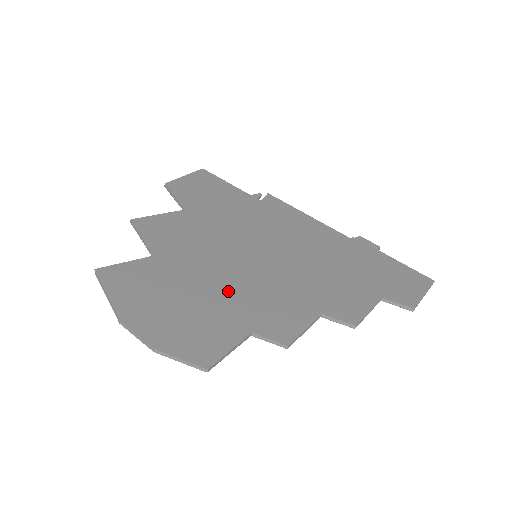
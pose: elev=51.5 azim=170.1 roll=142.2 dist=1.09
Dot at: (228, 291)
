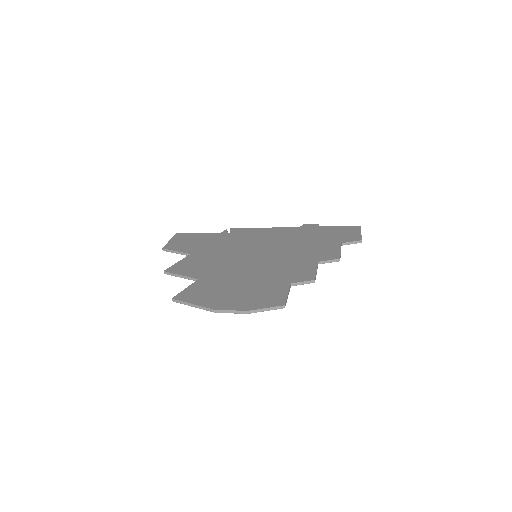
Dot at: (259, 274)
